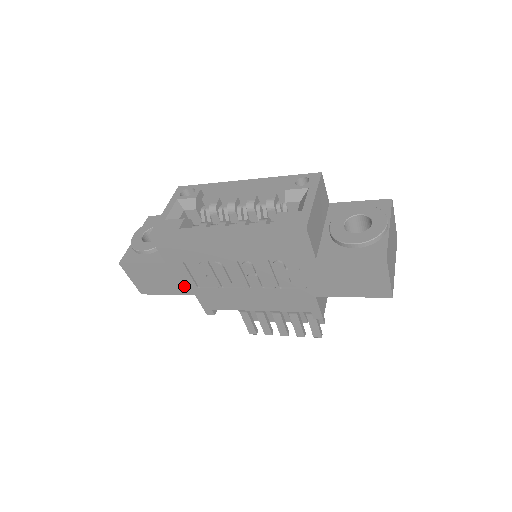
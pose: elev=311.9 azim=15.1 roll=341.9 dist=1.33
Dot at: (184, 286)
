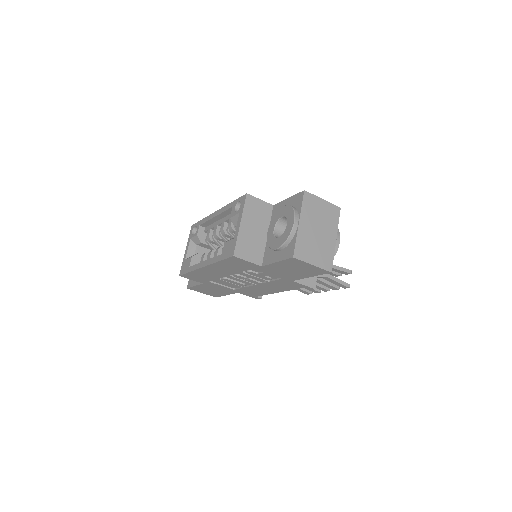
Dot at: (227, 290)
